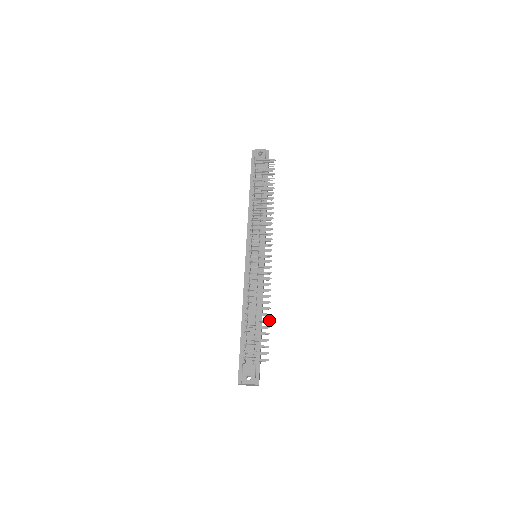
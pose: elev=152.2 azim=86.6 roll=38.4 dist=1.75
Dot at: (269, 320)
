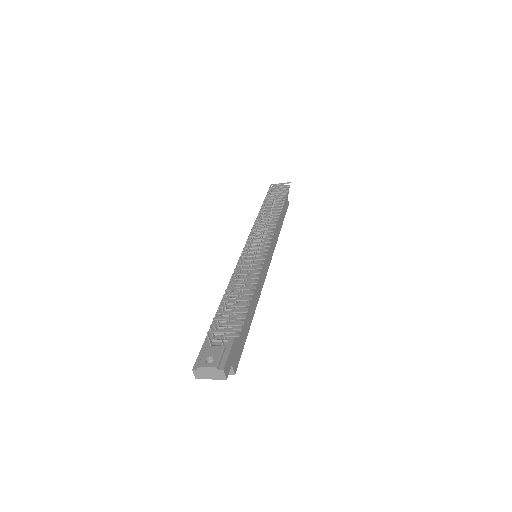
Dot at: occluded
